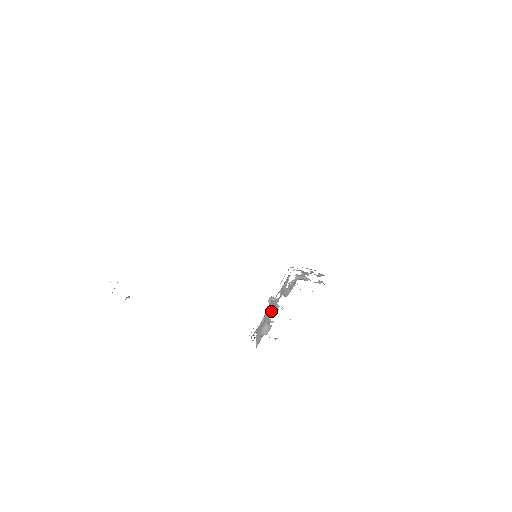
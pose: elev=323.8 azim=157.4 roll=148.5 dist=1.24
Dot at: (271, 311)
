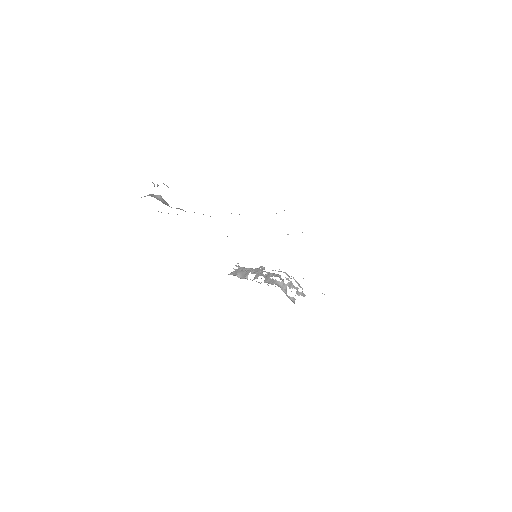
Dot at: (253, 273)
